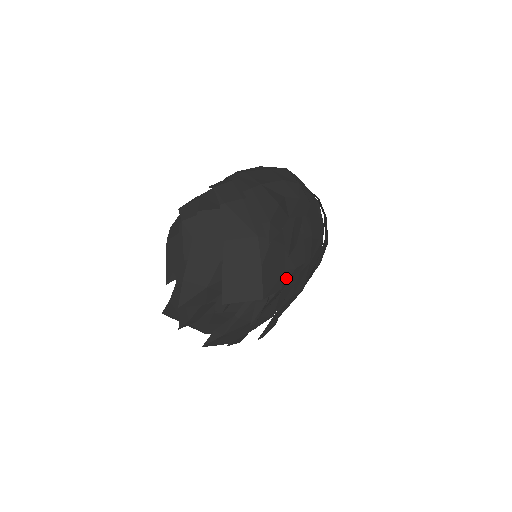
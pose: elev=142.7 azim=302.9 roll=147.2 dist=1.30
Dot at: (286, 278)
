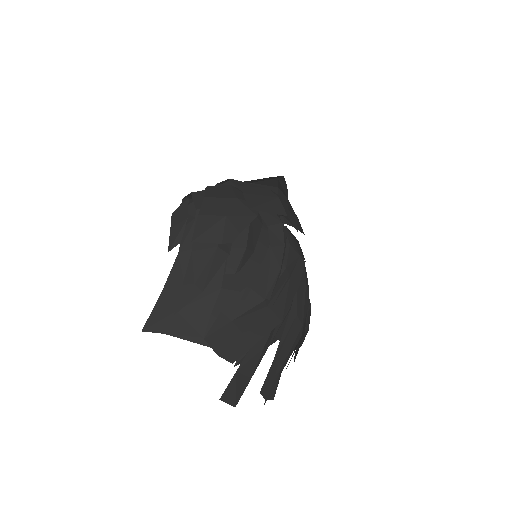
Dot at: (293, 258)
